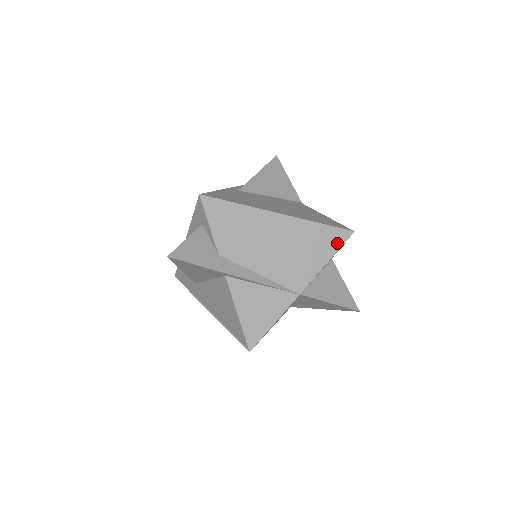
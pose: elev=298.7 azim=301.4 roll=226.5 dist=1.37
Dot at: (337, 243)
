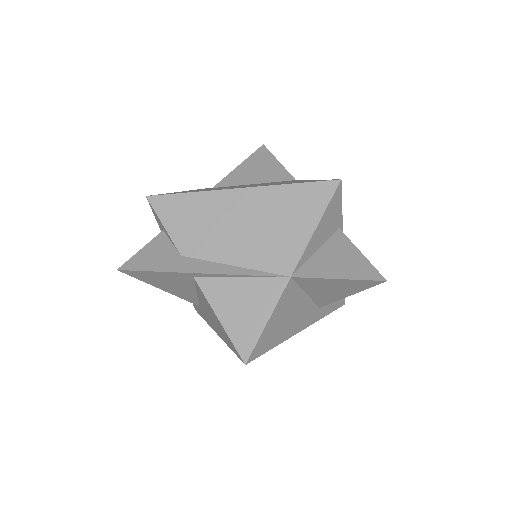
Dot at: (322, 200)
